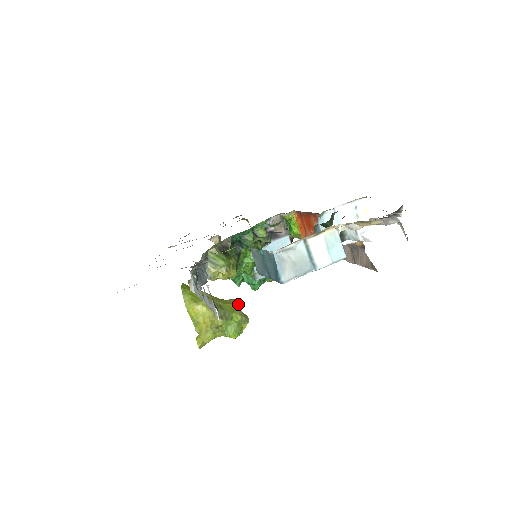
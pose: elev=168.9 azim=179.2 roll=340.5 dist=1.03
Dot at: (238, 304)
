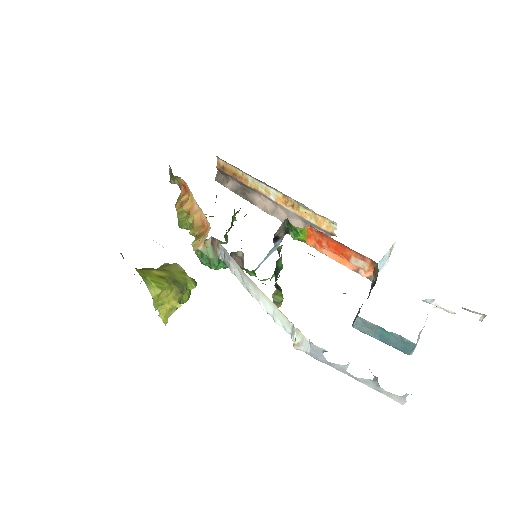
Dot at: (183, 270)
